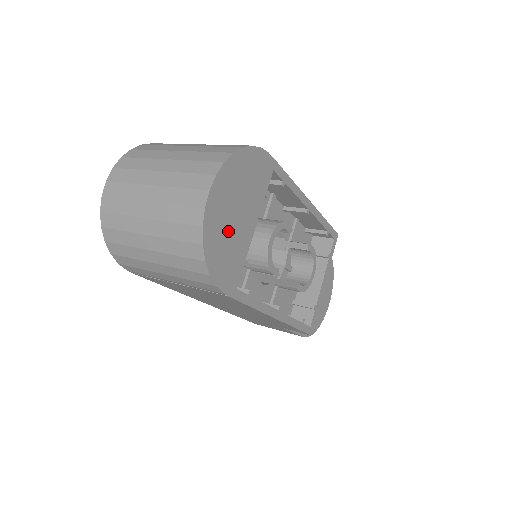
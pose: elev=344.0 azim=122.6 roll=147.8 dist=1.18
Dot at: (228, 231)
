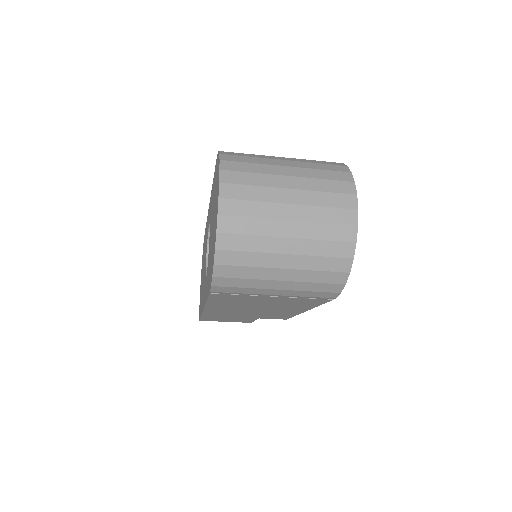
Dot at: occluded
